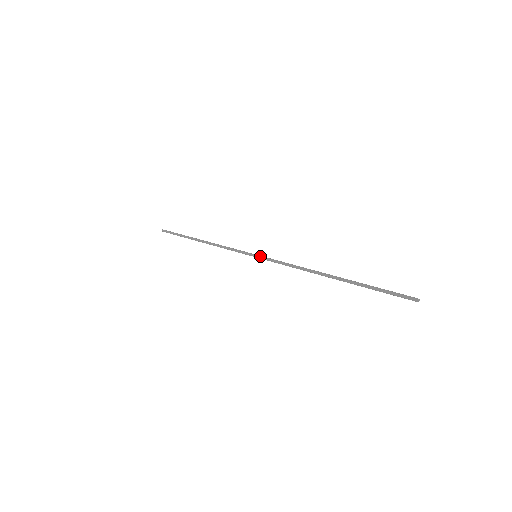
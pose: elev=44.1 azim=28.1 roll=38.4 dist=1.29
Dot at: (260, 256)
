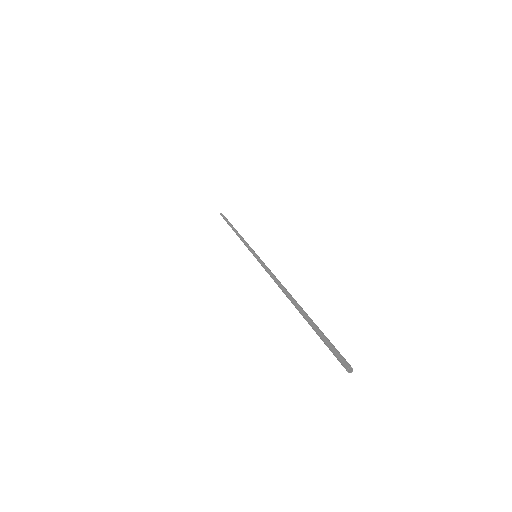
Dot at: (257, 257)
